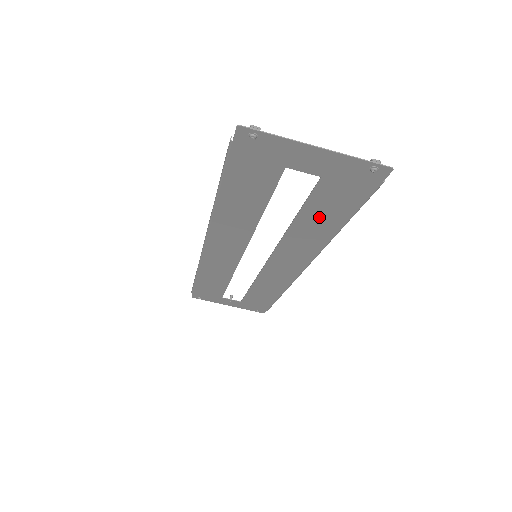
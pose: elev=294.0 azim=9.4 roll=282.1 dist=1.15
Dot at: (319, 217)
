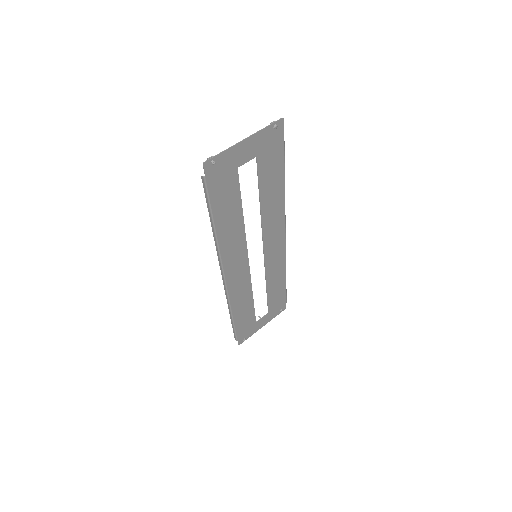
Dot at: (270, 186)
